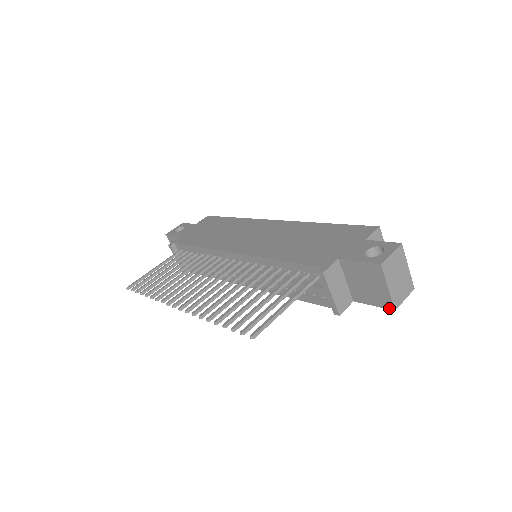
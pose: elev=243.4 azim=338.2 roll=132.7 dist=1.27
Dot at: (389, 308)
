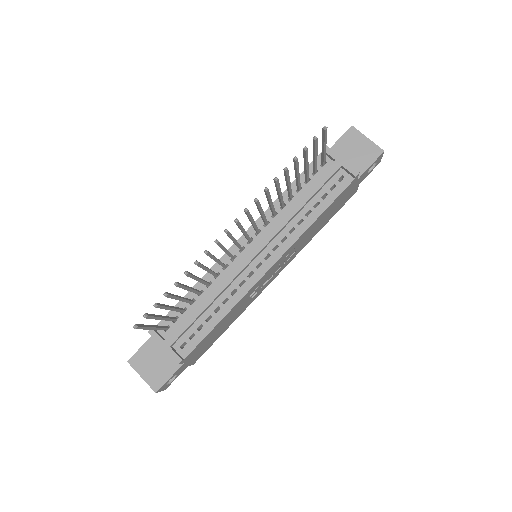
Dot at: (380, 154)
